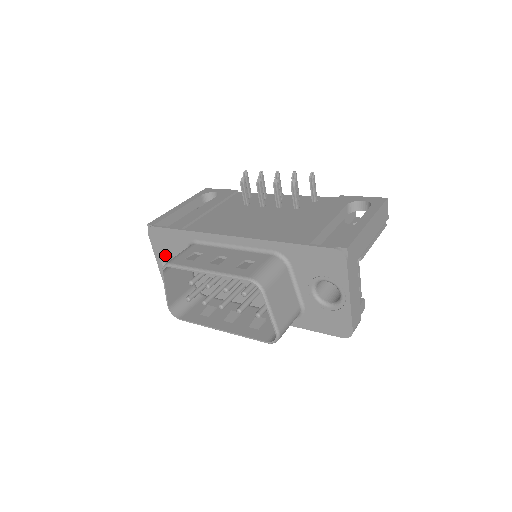
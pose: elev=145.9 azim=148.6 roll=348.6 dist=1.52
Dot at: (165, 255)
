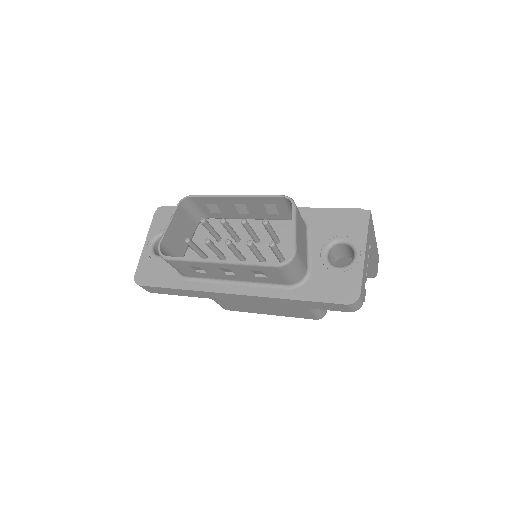
Dot at: (161, 235)
